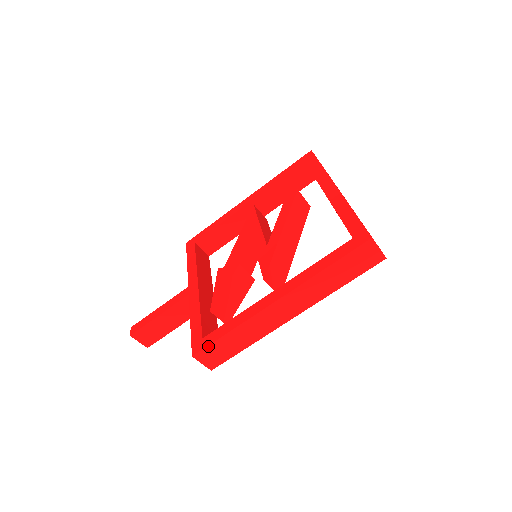
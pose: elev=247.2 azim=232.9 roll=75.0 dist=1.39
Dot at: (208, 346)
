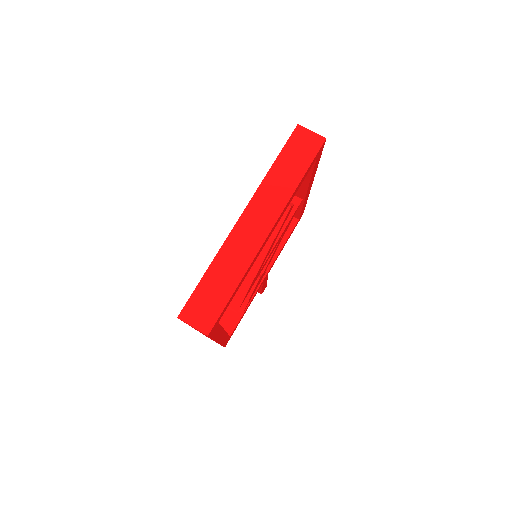
Dot at: occluded
